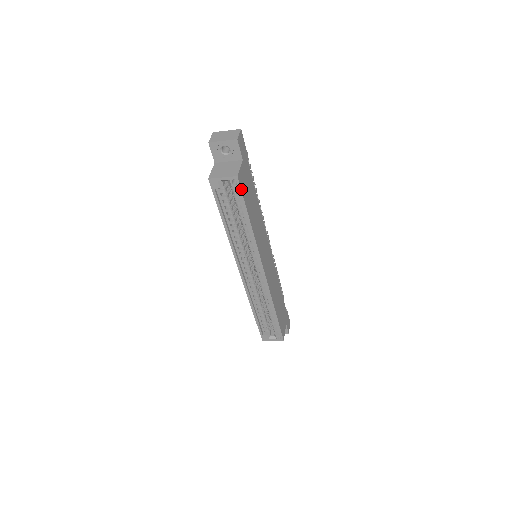
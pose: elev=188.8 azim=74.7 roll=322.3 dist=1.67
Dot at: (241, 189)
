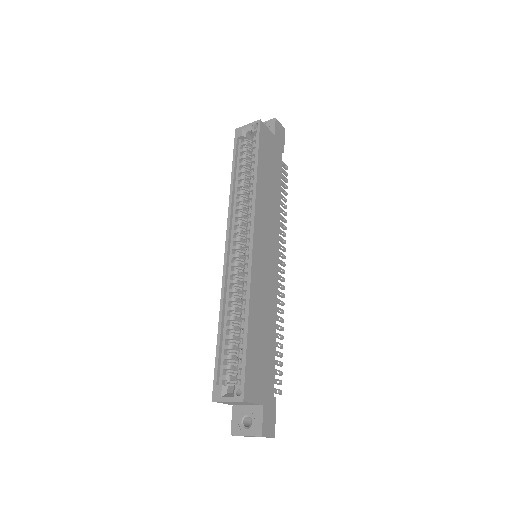
Dot at: (260, 133)
